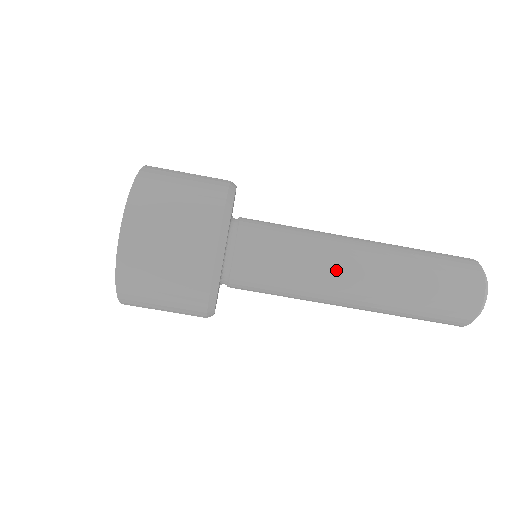
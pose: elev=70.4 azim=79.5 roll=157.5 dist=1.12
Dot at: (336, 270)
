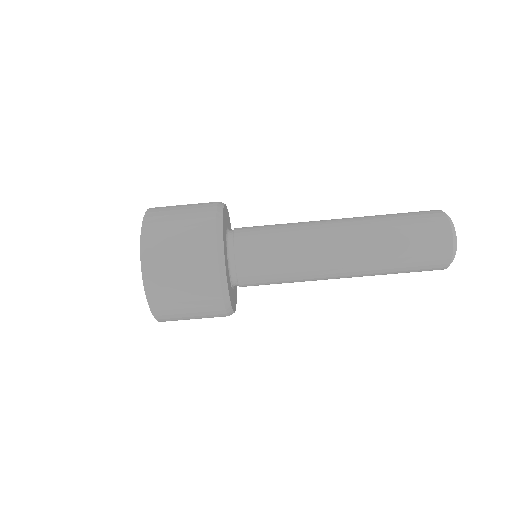
Dot at: (321, 253)
